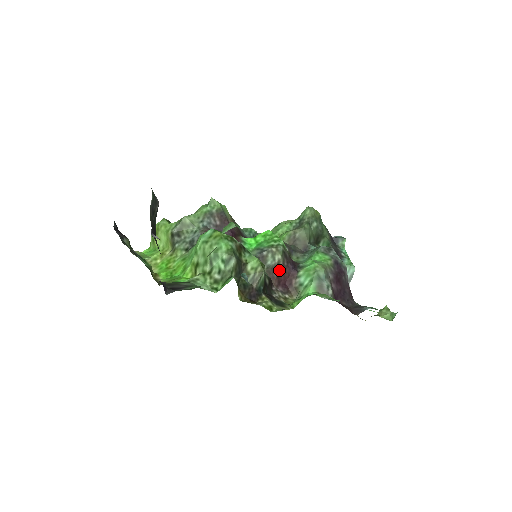
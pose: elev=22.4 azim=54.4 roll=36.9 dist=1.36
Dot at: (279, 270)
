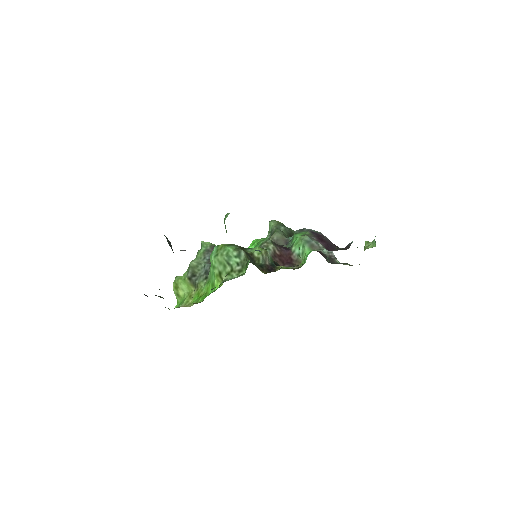
Dot at: (277, 255)
